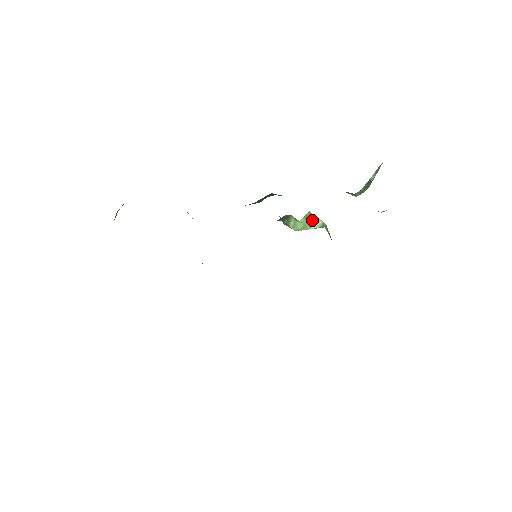
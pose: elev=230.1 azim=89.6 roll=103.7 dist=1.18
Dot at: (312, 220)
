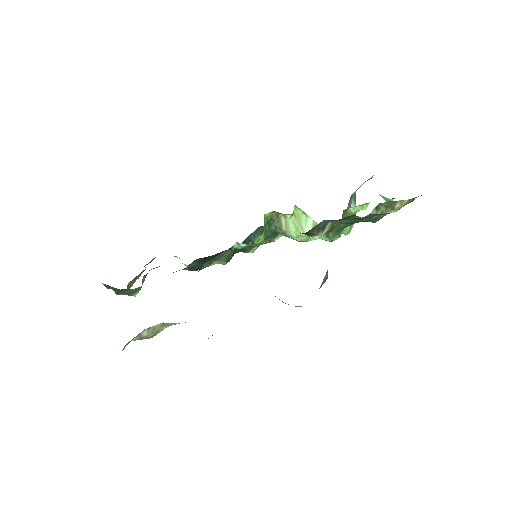
Dot at: (302, 221)
